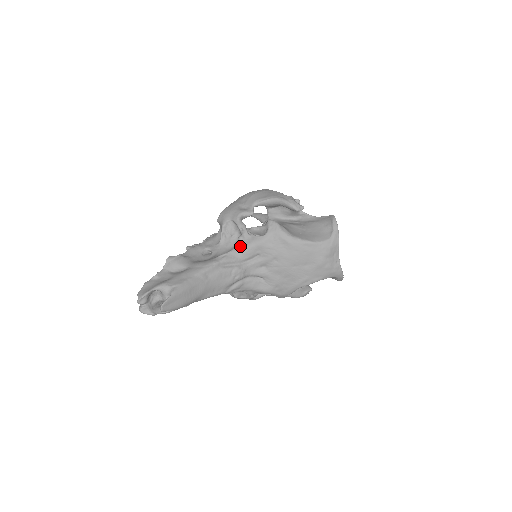
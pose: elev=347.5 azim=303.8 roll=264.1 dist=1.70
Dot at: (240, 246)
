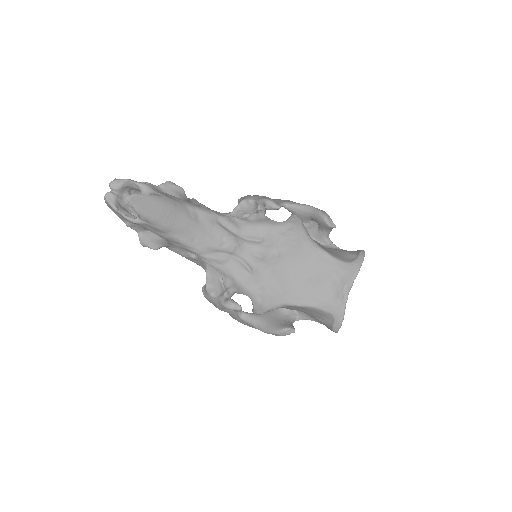
Dot at: (249, 219)
